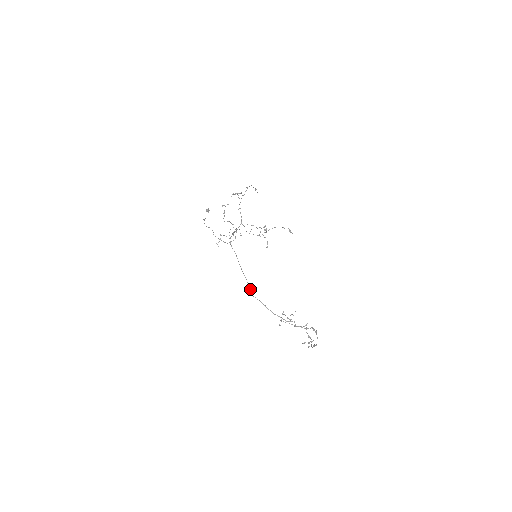
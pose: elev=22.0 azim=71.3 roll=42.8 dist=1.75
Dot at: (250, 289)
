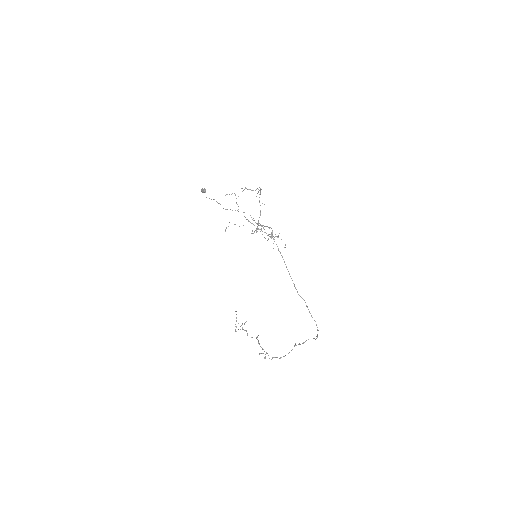
Dot at: occluded
